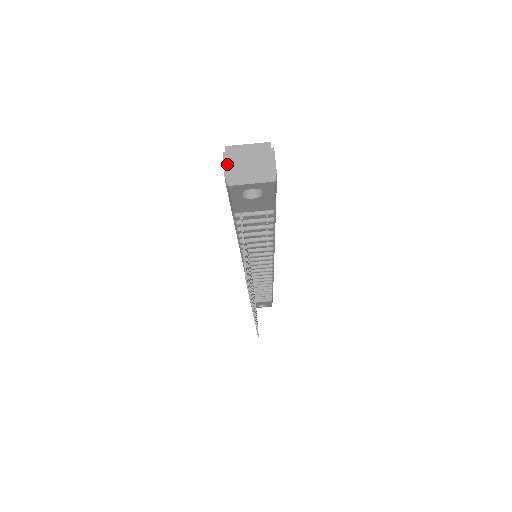
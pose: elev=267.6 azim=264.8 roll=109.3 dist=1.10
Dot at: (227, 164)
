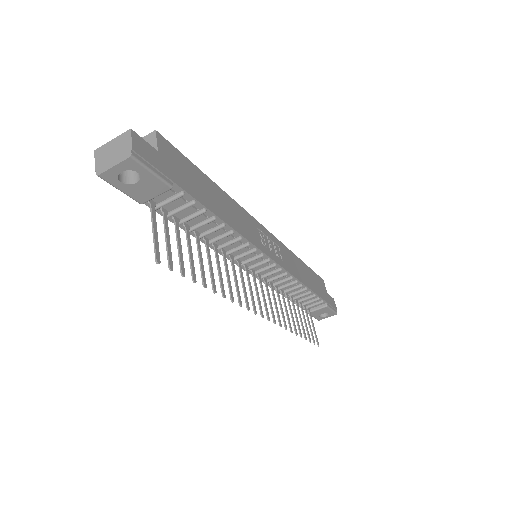
Dot at: (97, 159)
